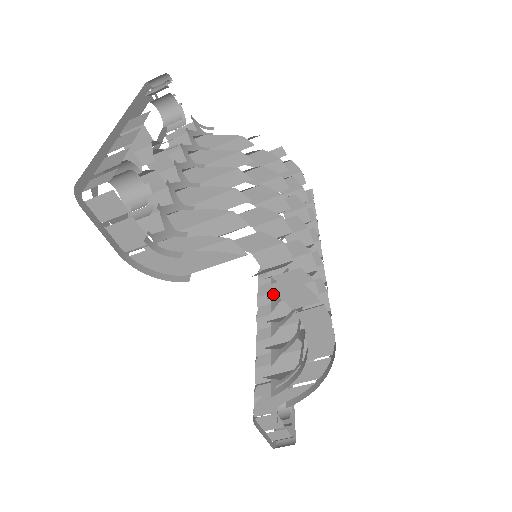
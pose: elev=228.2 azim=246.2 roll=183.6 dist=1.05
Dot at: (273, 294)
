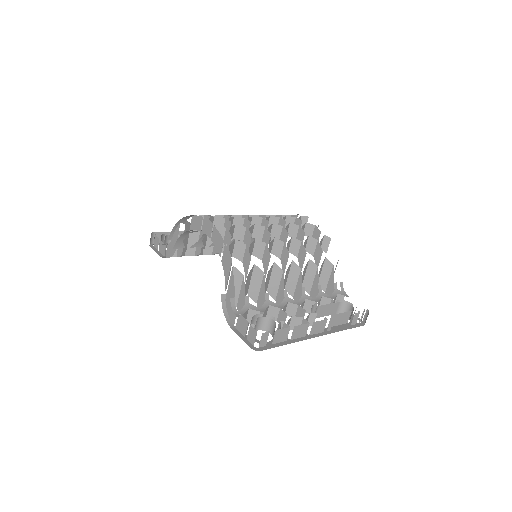
Dot at: occluded
